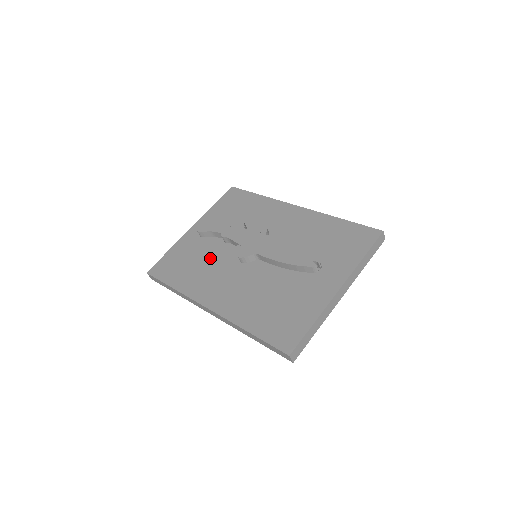
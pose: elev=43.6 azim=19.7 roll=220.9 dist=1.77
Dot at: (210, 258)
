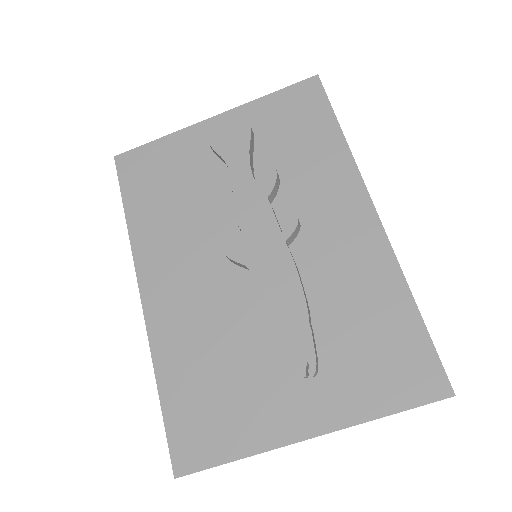
Dot at: (197, 205)
